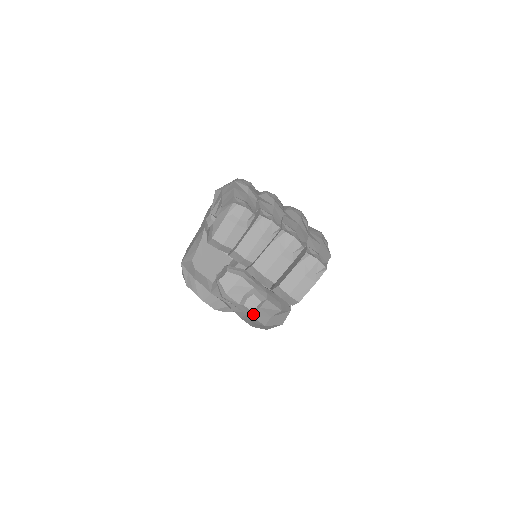
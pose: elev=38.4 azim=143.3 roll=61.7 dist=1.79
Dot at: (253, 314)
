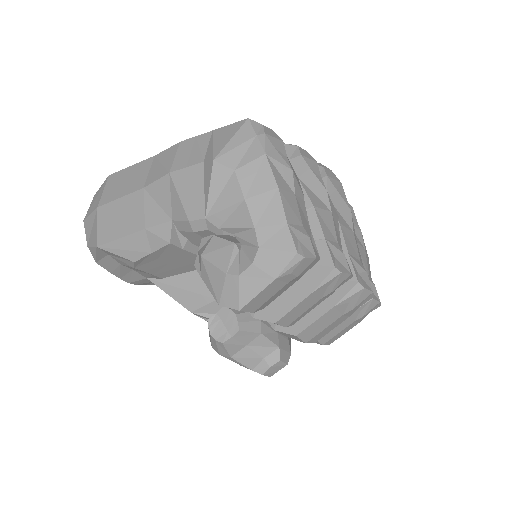
Dot at: occluded
